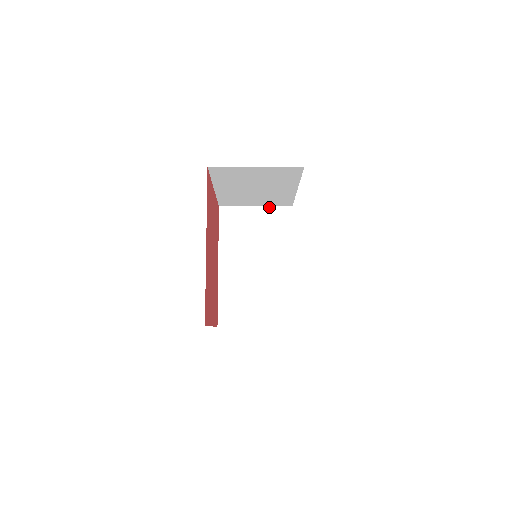
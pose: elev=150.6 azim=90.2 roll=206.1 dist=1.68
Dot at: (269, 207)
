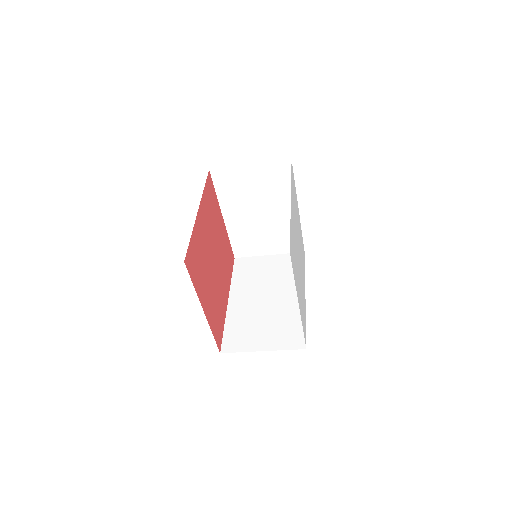
Dot at: (282, 255)
